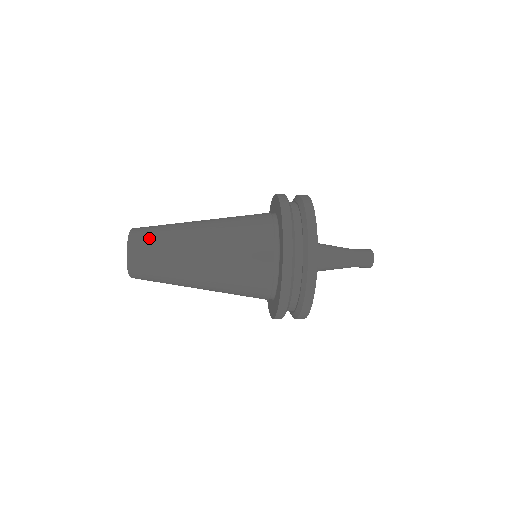
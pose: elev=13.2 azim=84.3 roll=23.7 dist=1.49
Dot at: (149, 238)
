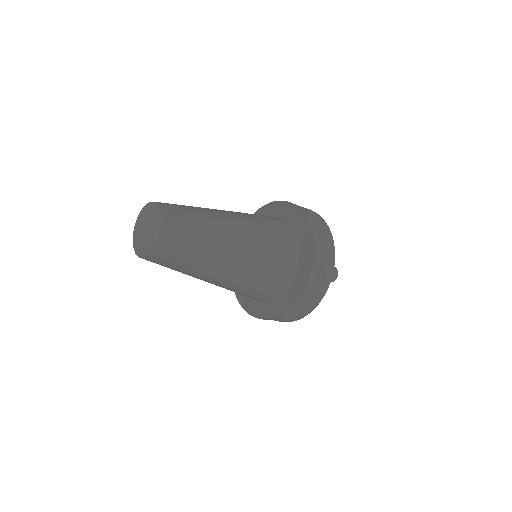
Dot at: (179, 206)
